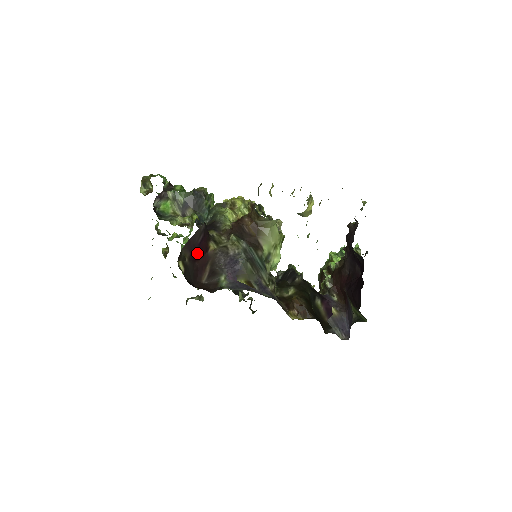
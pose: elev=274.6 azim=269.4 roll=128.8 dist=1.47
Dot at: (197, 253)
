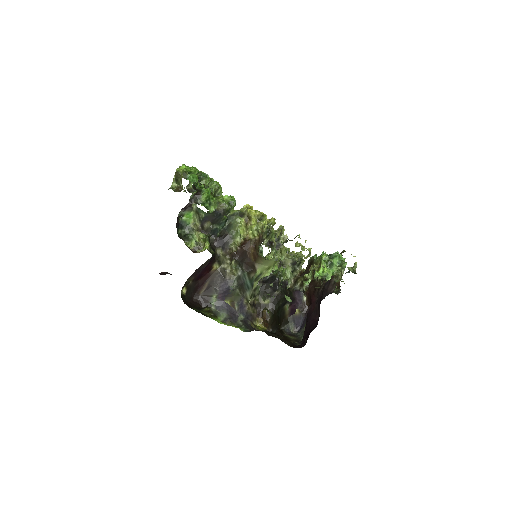
Dot at: (201, 274)
